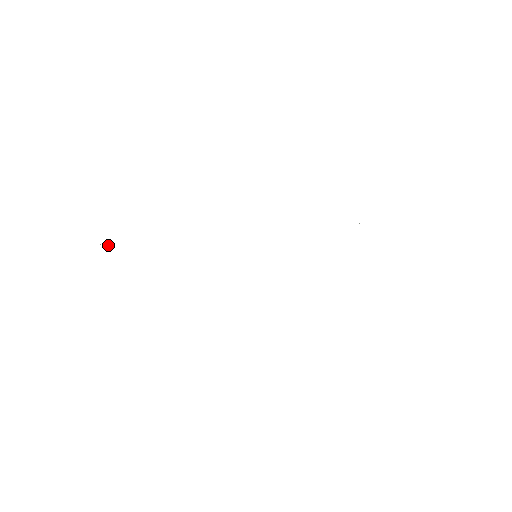
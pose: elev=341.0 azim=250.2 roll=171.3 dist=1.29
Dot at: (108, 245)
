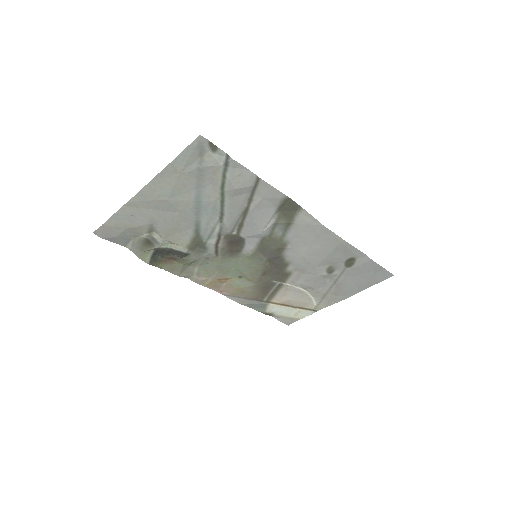
Dot at: (116, 227)
